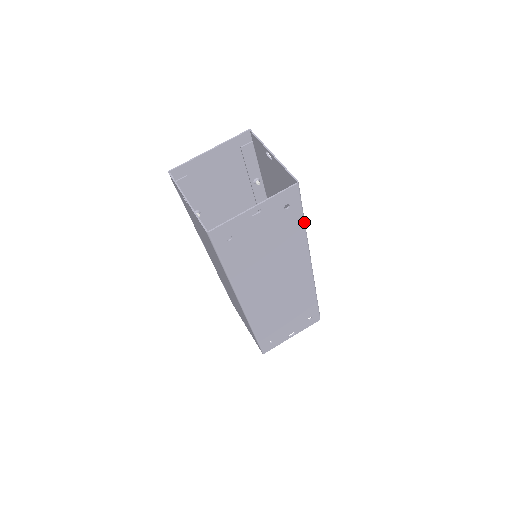
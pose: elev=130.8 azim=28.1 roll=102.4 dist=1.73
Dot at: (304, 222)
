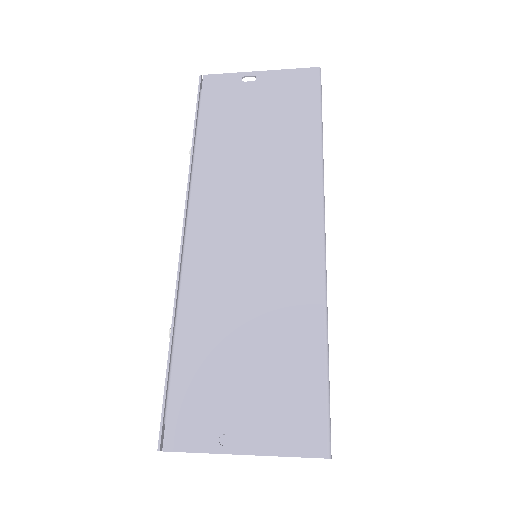
Dot at: occluded
